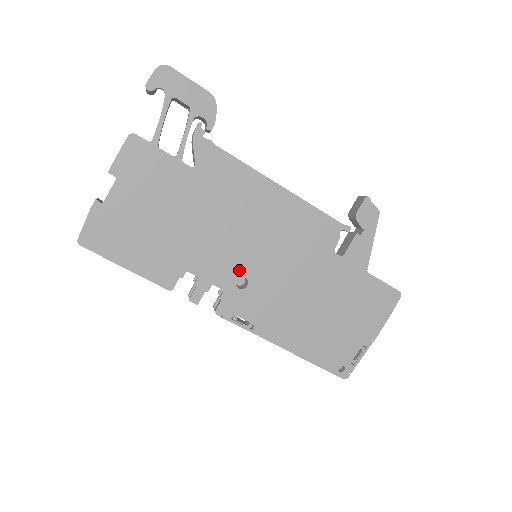
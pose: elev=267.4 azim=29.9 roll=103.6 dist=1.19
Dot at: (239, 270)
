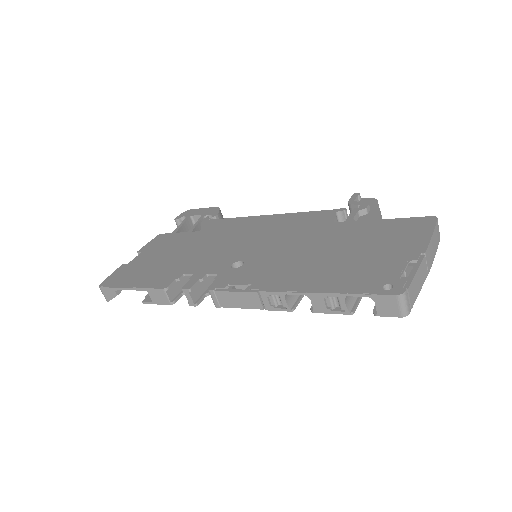
Dot at: (234, 259)
